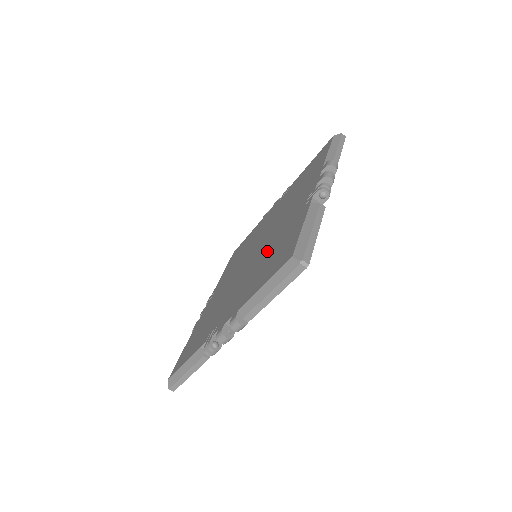
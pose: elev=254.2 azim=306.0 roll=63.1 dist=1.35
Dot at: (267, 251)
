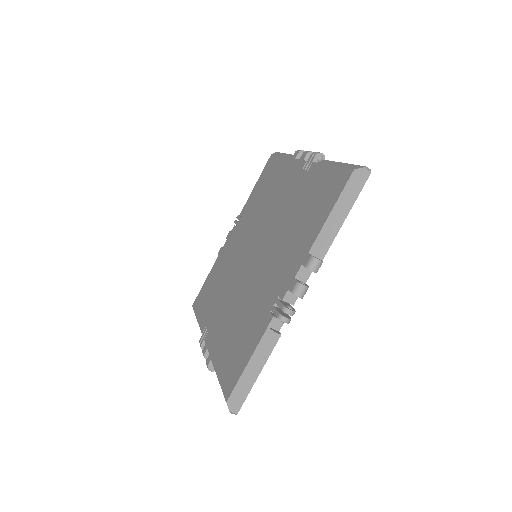
Dot at: (287, 223)
